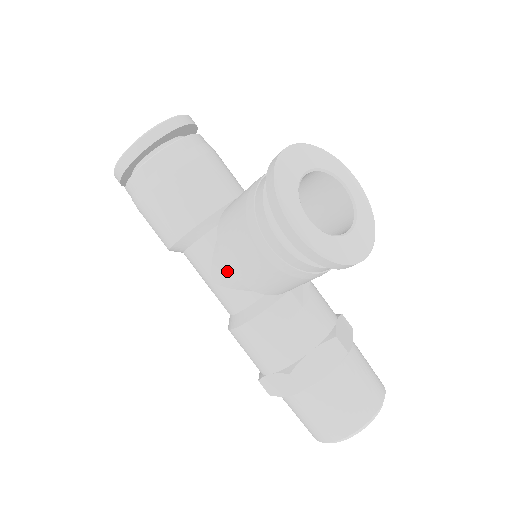
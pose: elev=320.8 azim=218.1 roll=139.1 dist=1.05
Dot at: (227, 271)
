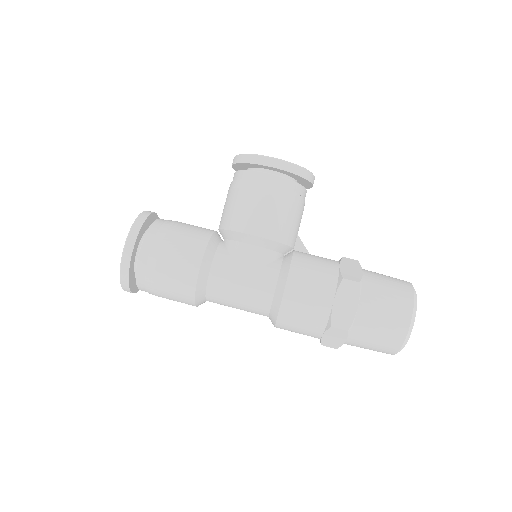
Dot at: (250, 251)
